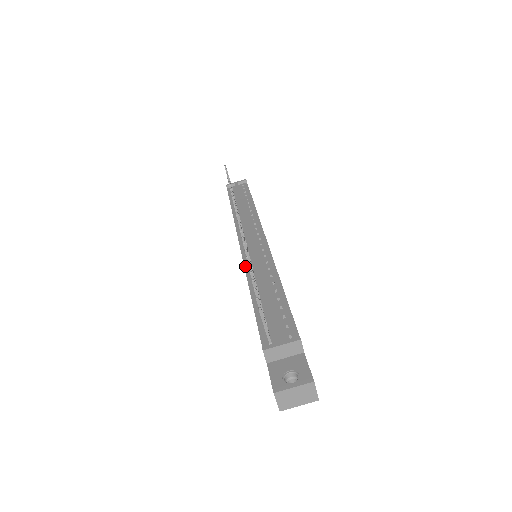
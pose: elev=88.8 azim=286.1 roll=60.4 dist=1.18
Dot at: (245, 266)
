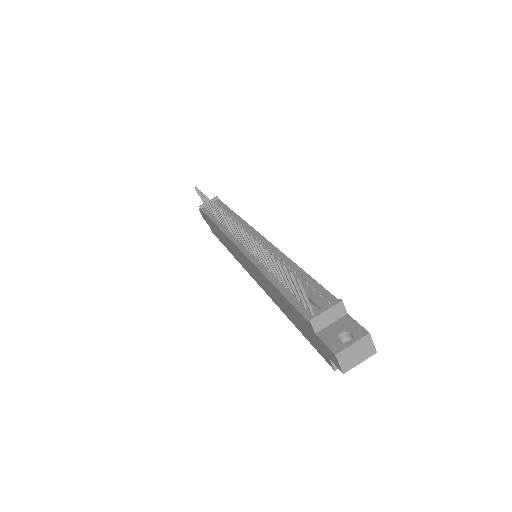
Dot at: (253, 263)
